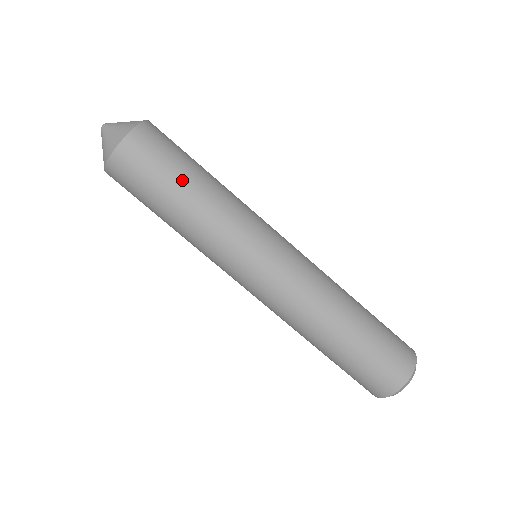
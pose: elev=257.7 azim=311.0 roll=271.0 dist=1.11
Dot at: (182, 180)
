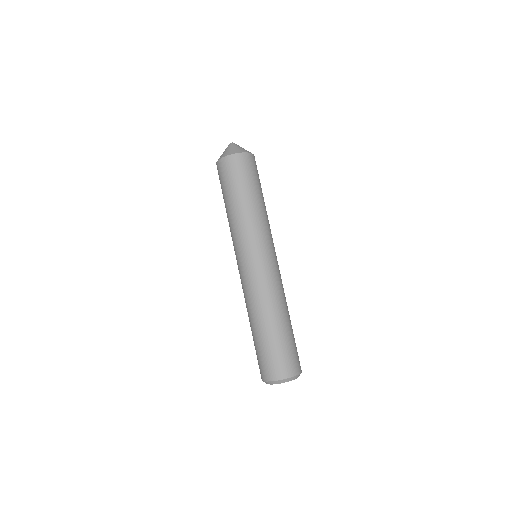
Dot at: (255, 190)
